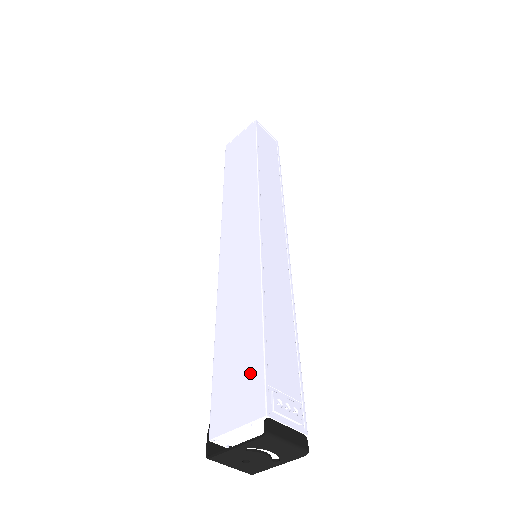
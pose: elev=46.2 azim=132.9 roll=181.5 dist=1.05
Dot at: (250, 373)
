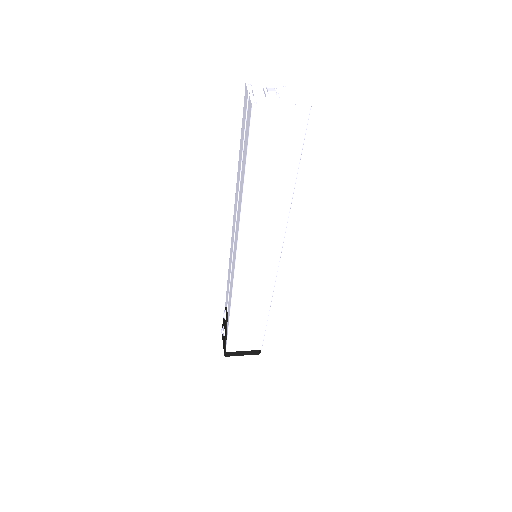
Dot at: (255, 336)
